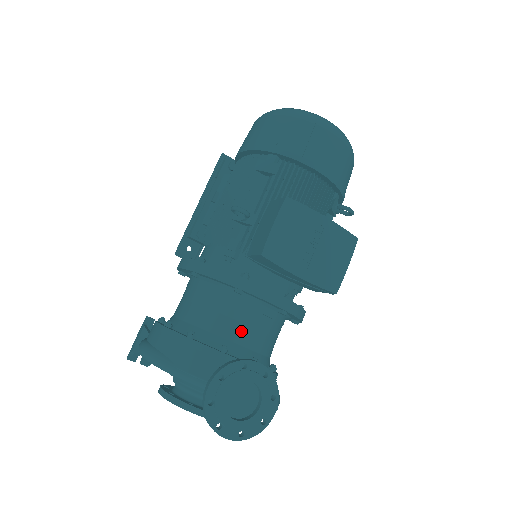
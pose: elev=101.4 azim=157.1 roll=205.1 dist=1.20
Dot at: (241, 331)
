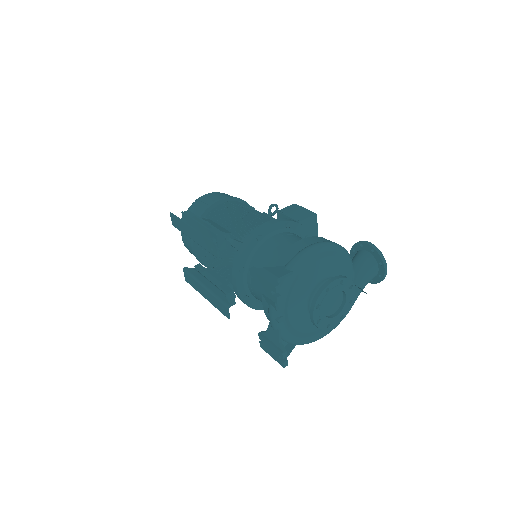
Dot at: occluded
